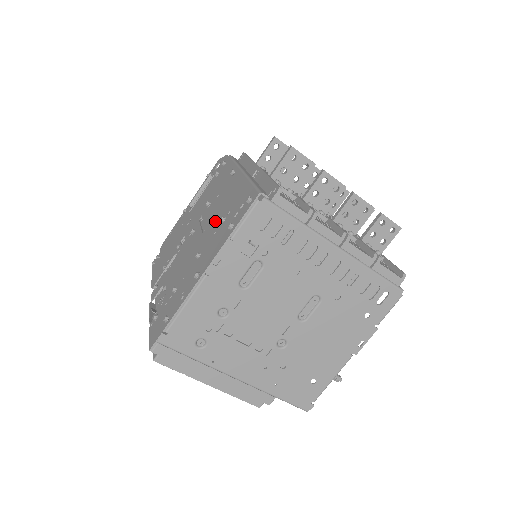
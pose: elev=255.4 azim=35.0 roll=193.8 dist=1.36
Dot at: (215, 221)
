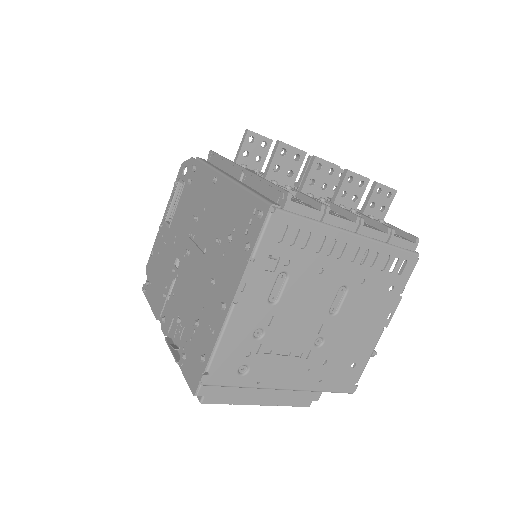
Dot at: (218, 240)
